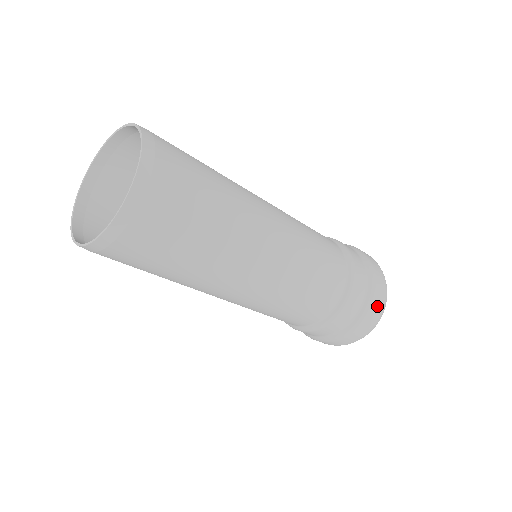
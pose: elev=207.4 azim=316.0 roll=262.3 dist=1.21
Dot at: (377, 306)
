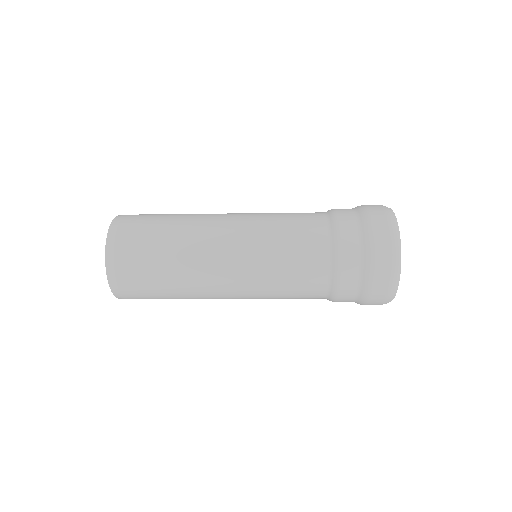
Dot at: (374, 304)
